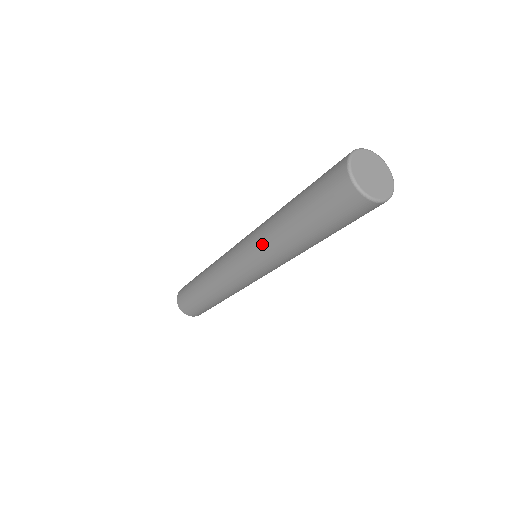
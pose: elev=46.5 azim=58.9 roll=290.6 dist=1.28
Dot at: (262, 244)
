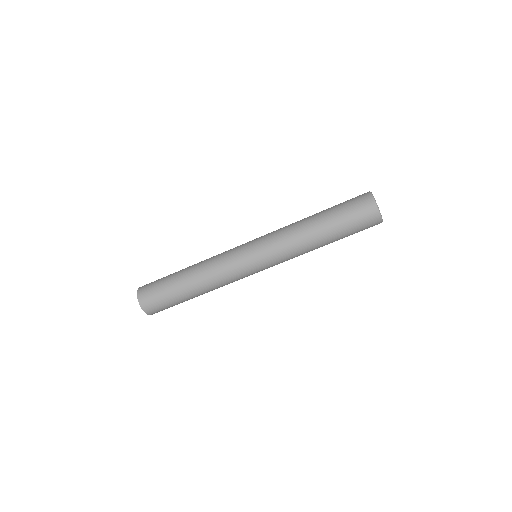
Dot at: (281, 231)
